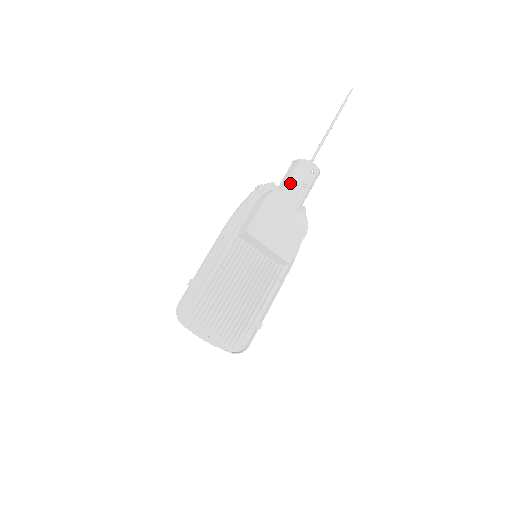
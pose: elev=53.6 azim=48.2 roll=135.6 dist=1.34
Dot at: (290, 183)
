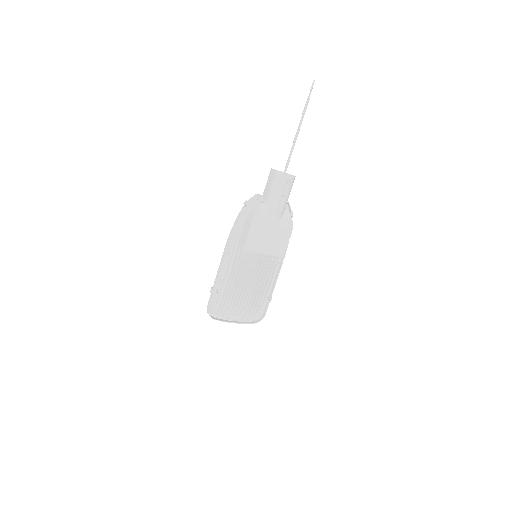
Dot at: (271, 196)
